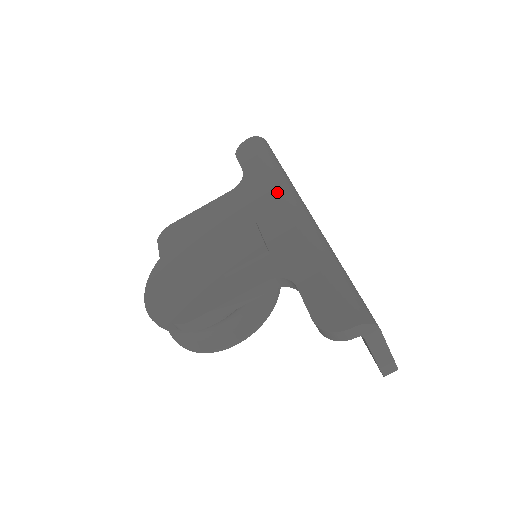
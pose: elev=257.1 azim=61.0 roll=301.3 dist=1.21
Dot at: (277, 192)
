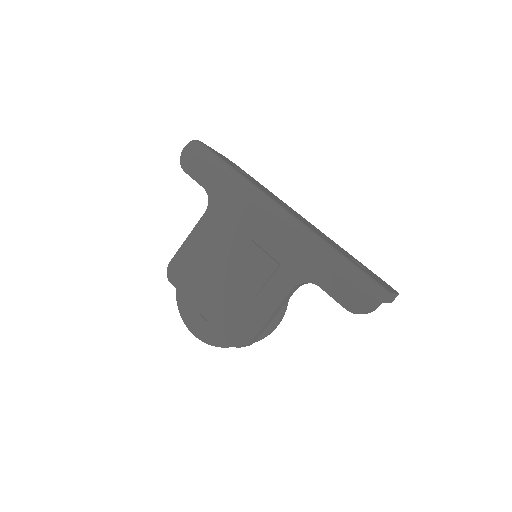
Dot at: (251, 203)
